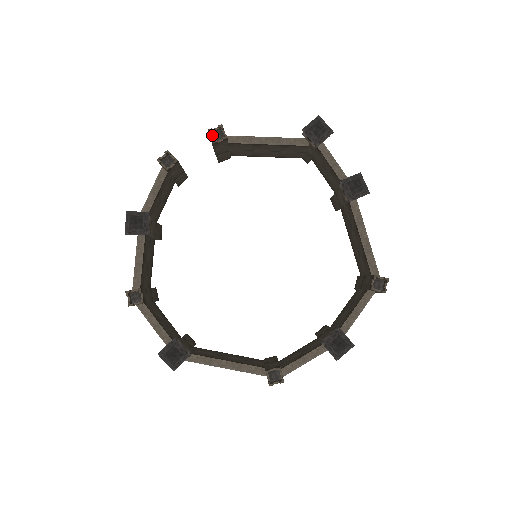
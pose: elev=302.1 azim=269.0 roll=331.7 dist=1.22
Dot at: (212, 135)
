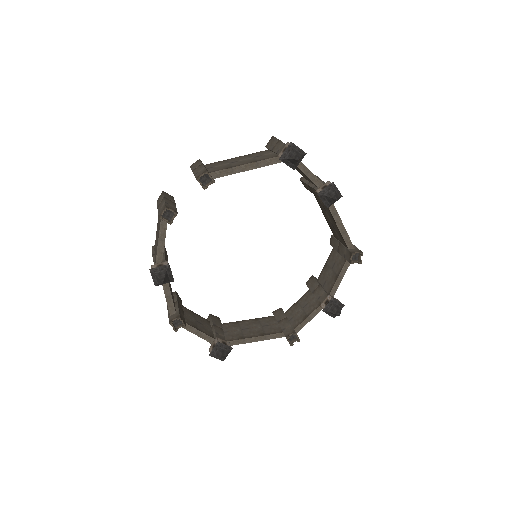
Dot at: (199, 179)
